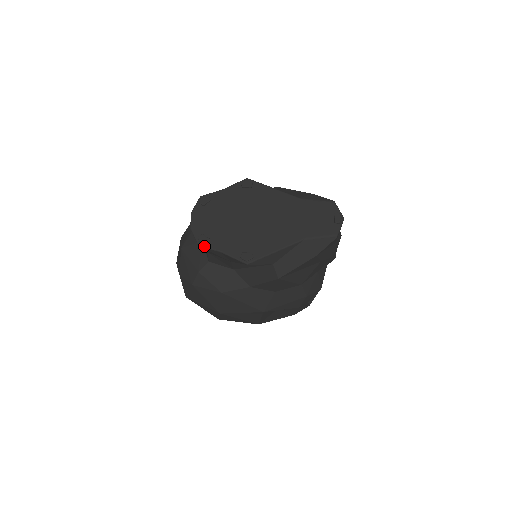
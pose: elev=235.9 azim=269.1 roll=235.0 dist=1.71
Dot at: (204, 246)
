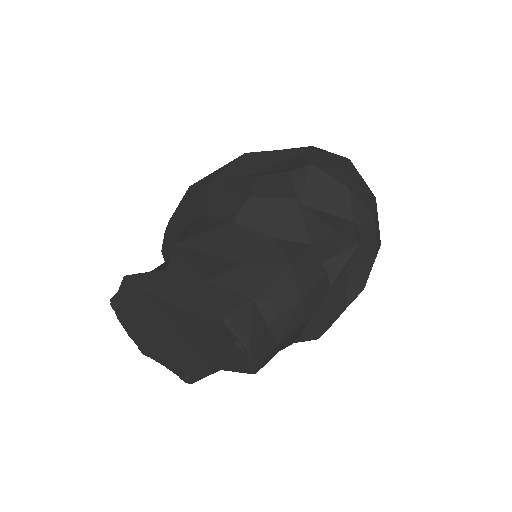
Dot at: occluded
